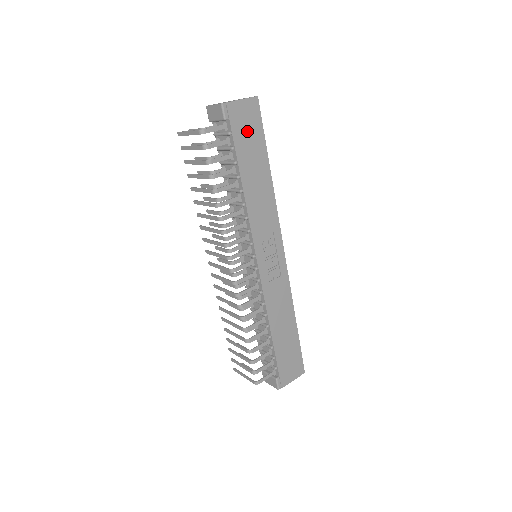
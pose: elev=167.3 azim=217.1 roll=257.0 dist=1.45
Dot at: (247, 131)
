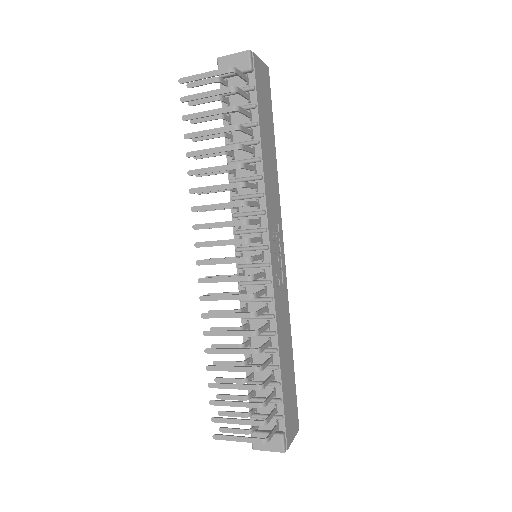
Dot at: (263, 95)
